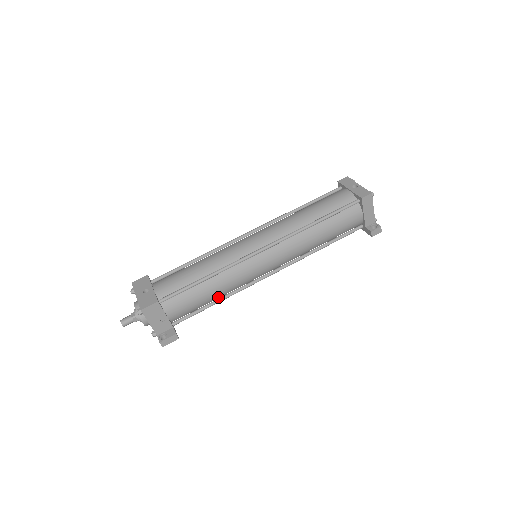
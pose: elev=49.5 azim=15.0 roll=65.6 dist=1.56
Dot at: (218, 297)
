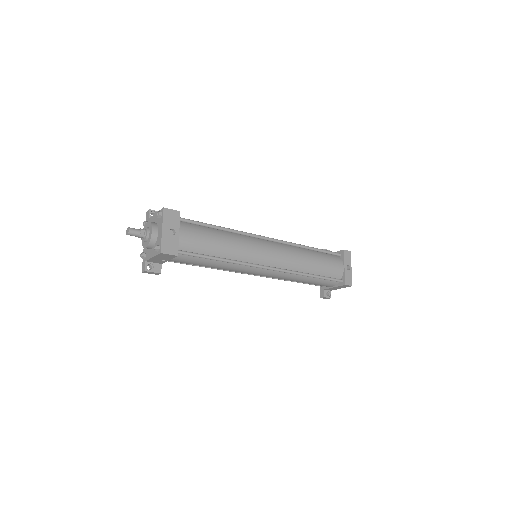
Dot at: occluded
